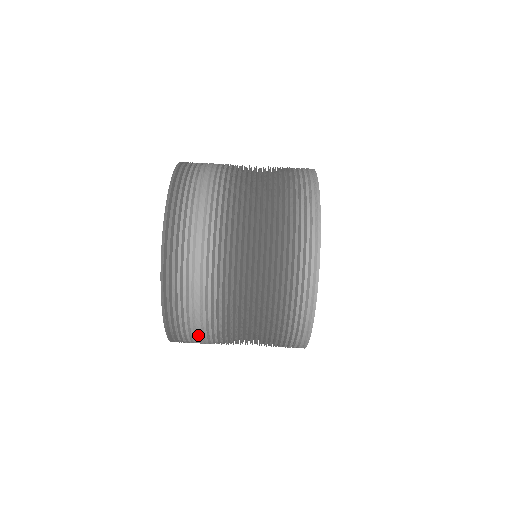
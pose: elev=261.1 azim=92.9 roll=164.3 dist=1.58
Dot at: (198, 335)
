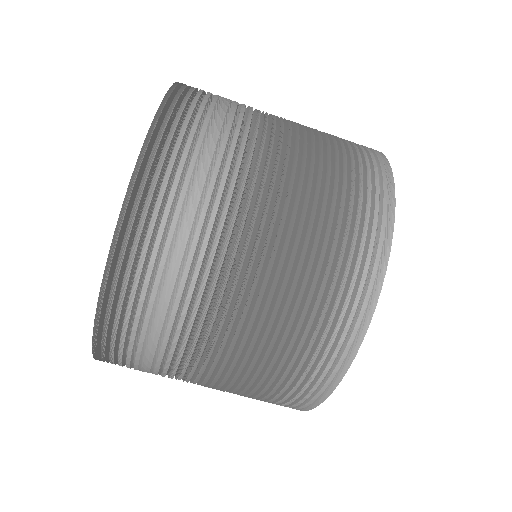
Dot at: occluded
